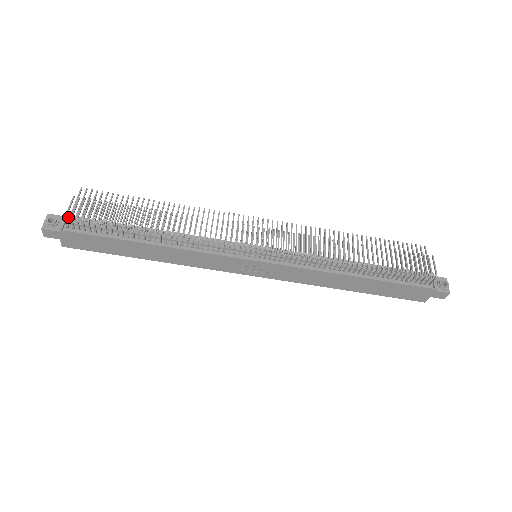
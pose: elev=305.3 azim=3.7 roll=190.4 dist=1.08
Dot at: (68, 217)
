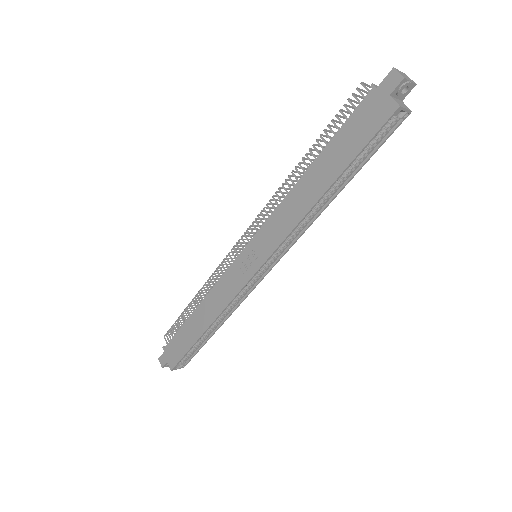
Dot at: occluded
